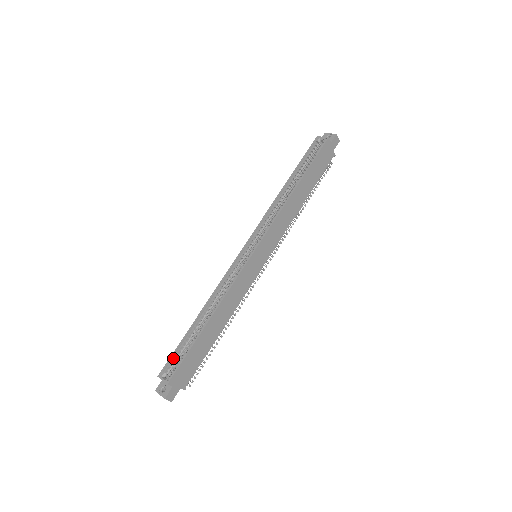
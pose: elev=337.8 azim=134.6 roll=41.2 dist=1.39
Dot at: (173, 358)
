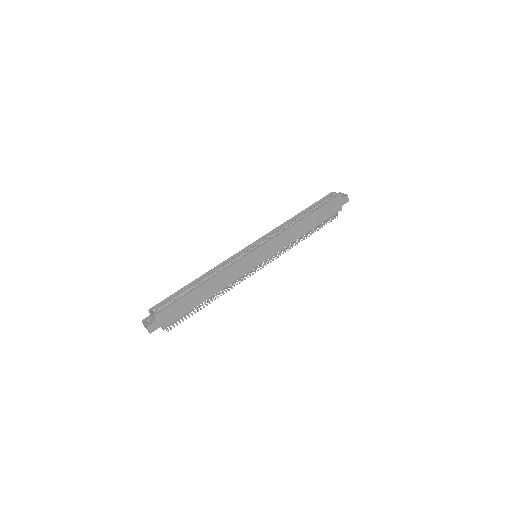
Dot at: (165, 301)
